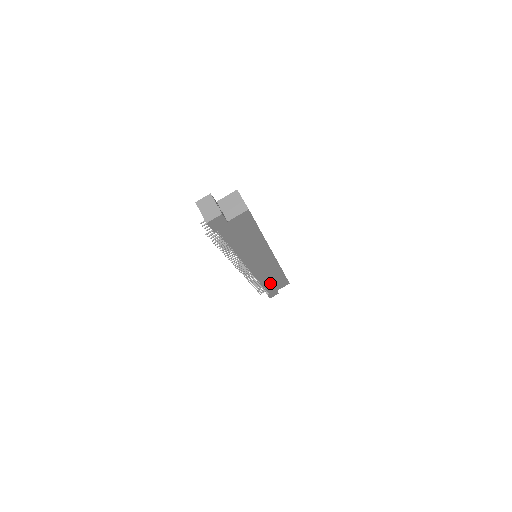
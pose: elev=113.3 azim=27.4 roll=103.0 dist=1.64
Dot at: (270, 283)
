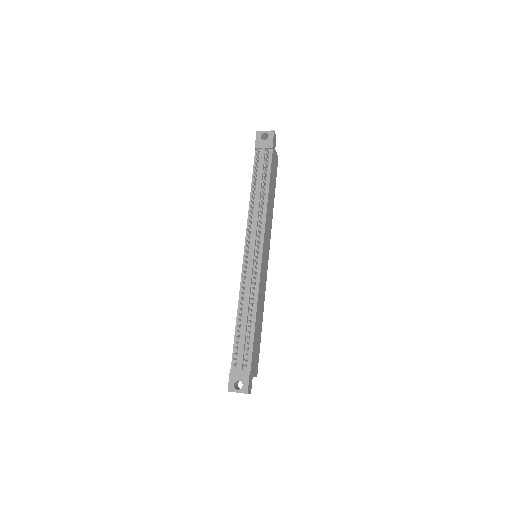
Dot at: (256, 332)
